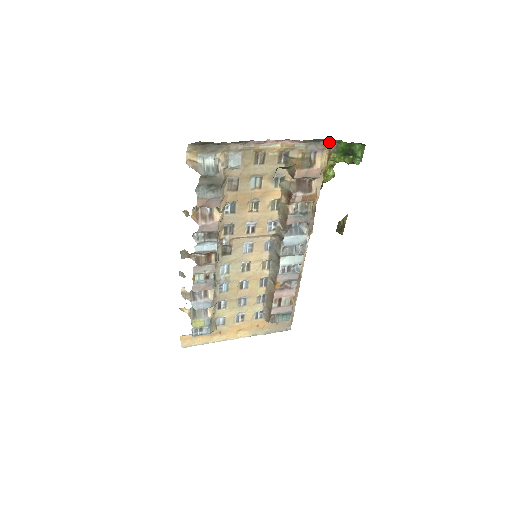
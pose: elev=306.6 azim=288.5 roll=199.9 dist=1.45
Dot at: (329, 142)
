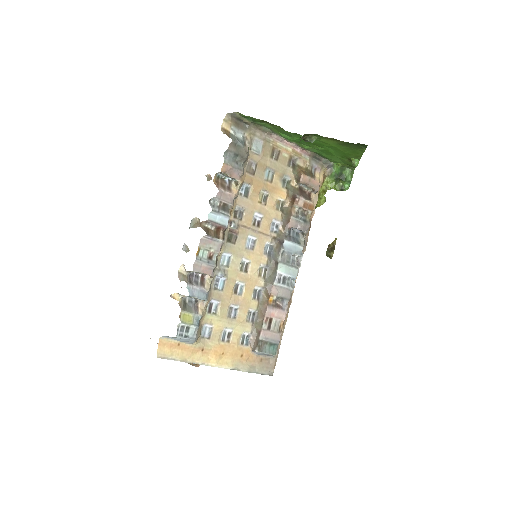
Dot at: (326, 164)
